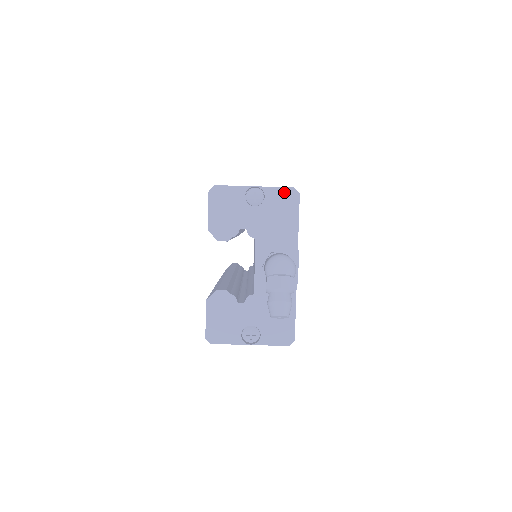
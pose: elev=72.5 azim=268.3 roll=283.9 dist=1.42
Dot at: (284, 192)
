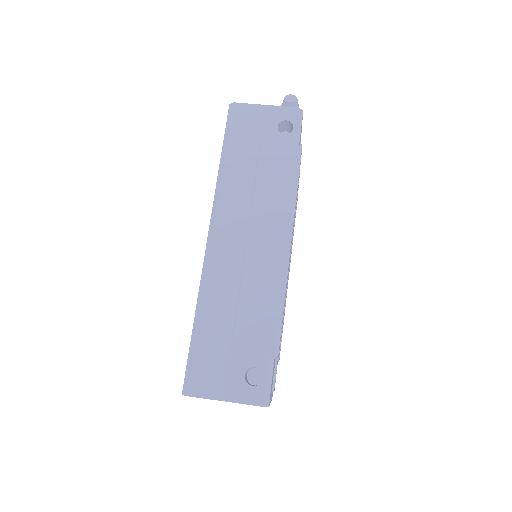
Dot at: occluded
